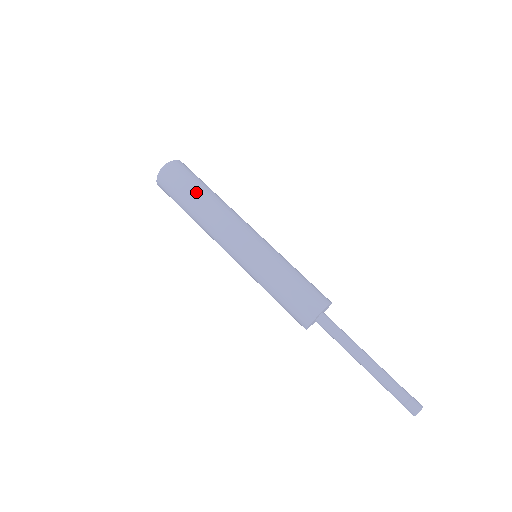
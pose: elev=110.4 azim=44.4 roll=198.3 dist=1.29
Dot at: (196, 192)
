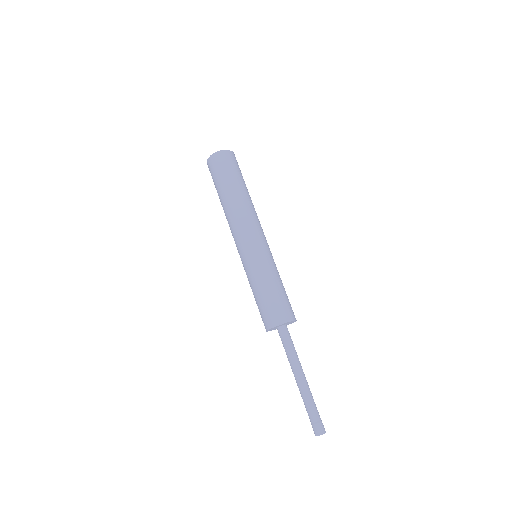
Dot at: (228, 186)
